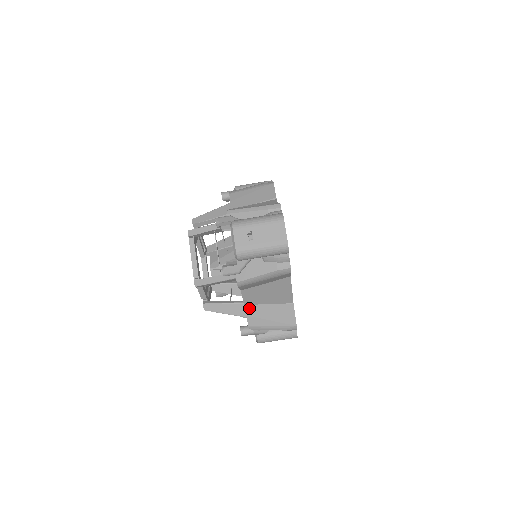
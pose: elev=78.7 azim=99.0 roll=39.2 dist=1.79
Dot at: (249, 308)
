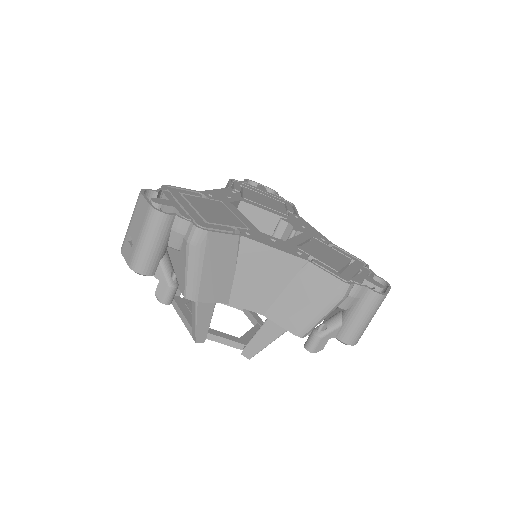
Dot at: (271, 314)
